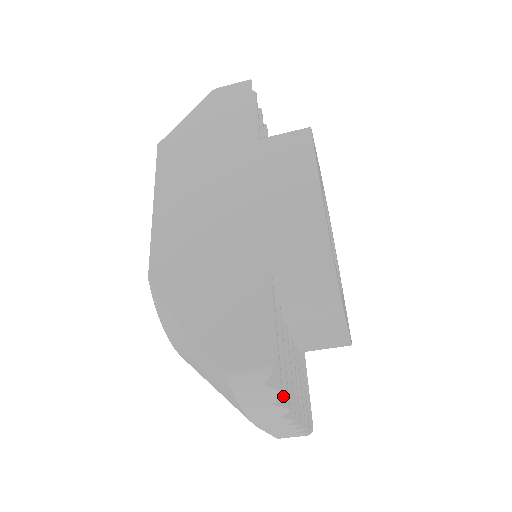
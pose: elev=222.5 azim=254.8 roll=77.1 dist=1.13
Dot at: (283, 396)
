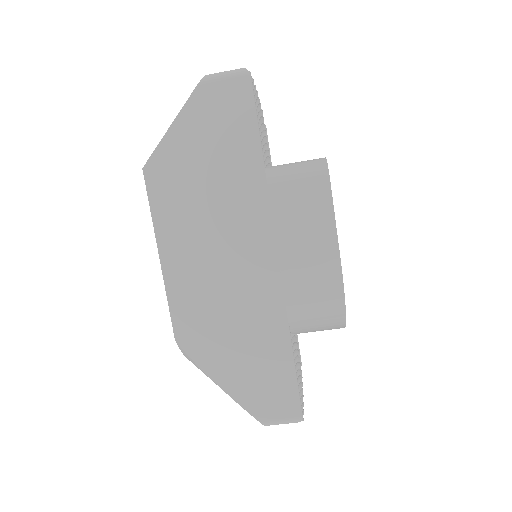
Dot at: occluded
